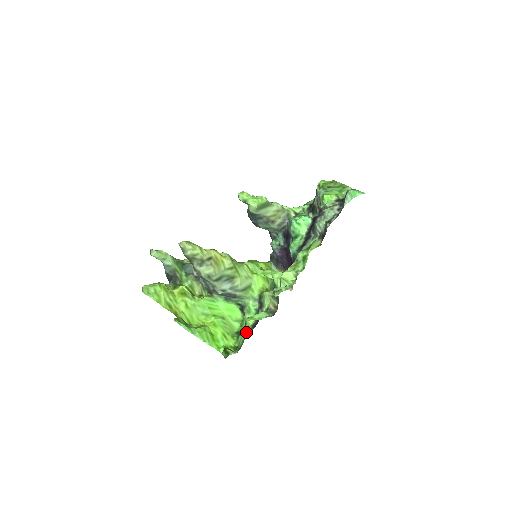
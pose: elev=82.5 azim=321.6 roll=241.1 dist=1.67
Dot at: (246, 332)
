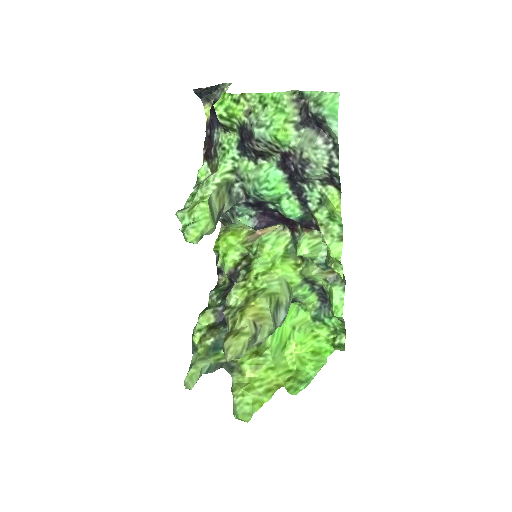
Dot at: (341, 319)
